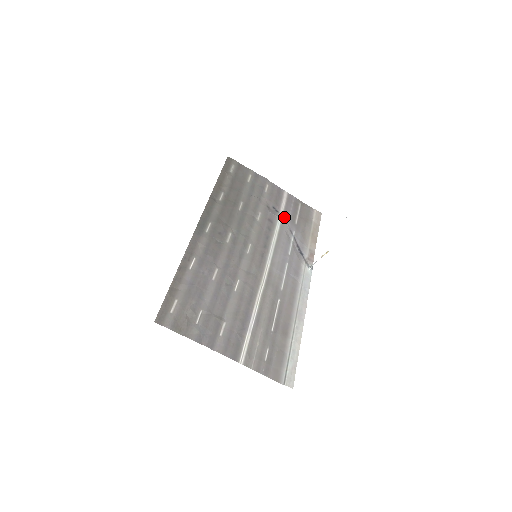
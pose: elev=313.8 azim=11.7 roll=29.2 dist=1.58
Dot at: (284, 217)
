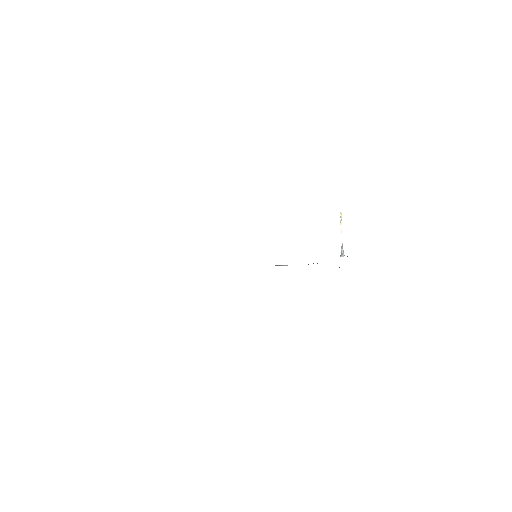
Dot at: occluded
